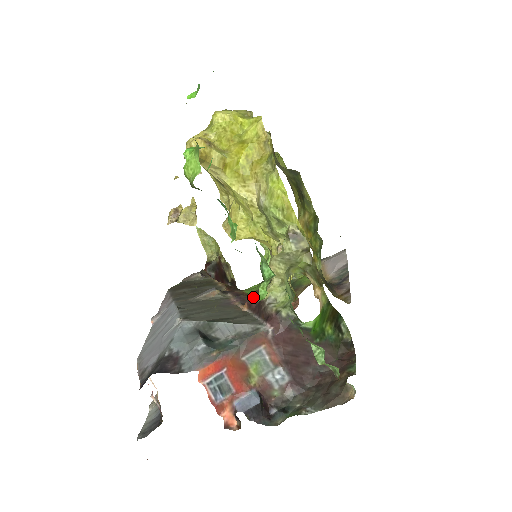
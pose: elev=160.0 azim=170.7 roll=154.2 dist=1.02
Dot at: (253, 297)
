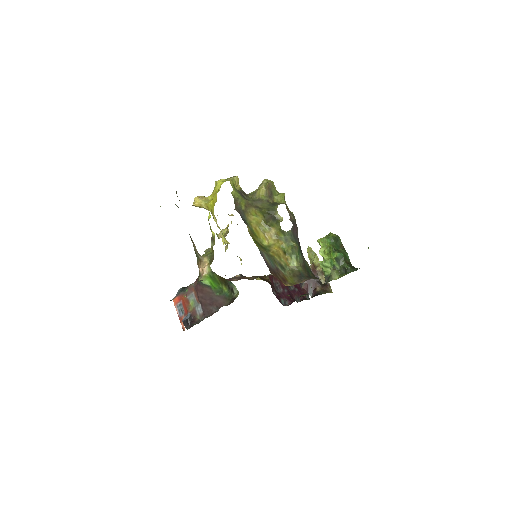
Dot at: (239, 277)
